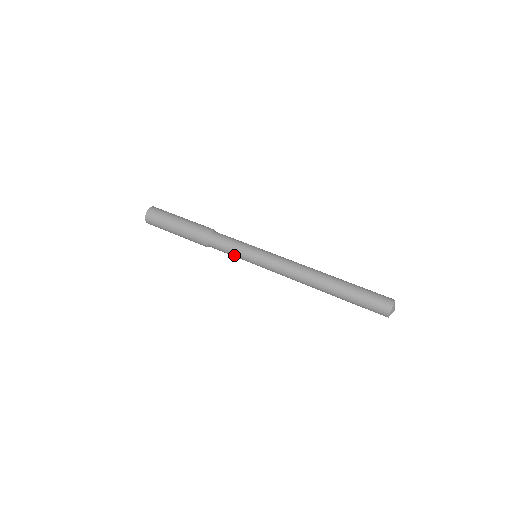
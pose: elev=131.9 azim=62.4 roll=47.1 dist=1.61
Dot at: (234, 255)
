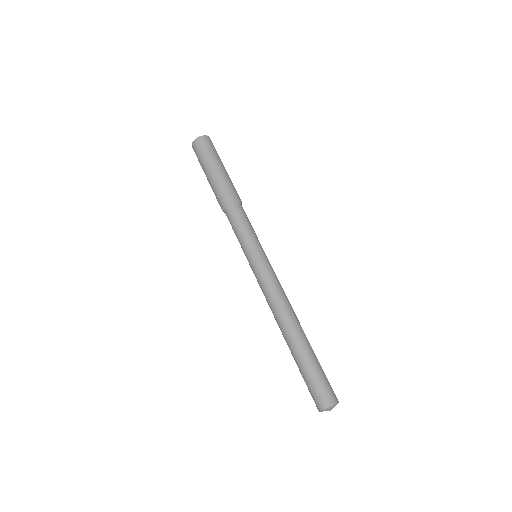
Dot at: occluded
